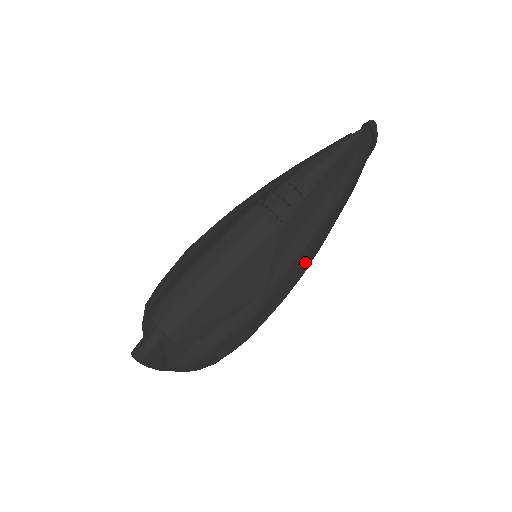
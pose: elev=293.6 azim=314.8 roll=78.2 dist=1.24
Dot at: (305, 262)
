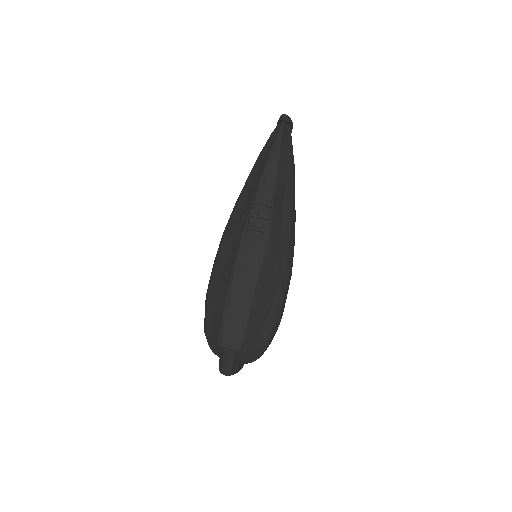
Dot at: occluded
